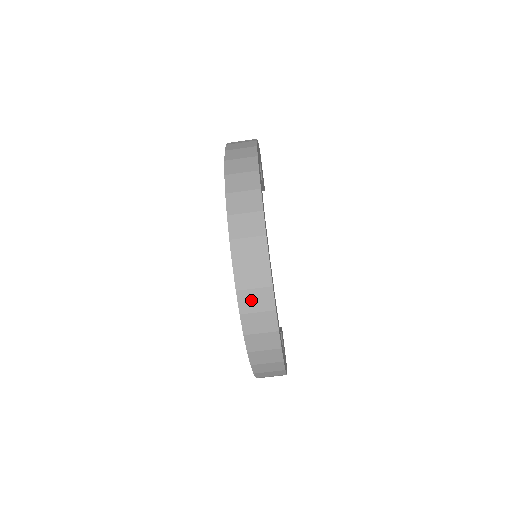
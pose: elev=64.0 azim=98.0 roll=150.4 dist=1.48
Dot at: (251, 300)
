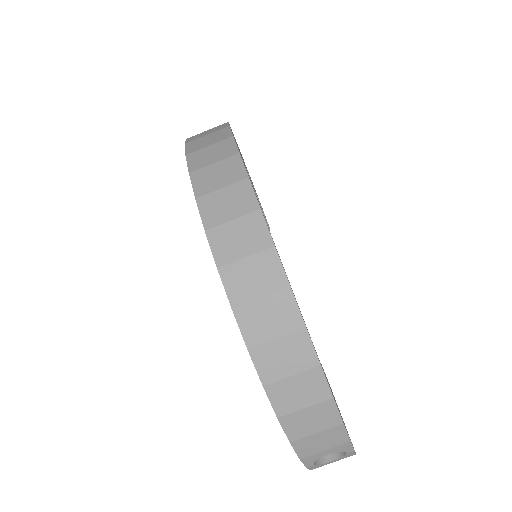
Dot at: (231, 239)
